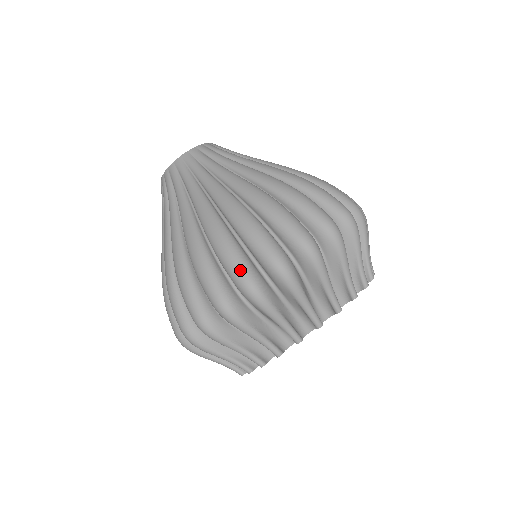
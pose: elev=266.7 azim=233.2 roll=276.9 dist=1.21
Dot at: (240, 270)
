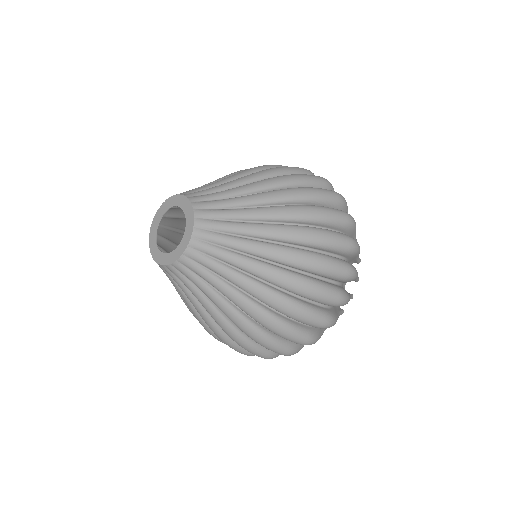
Dot at: (345, 239)
